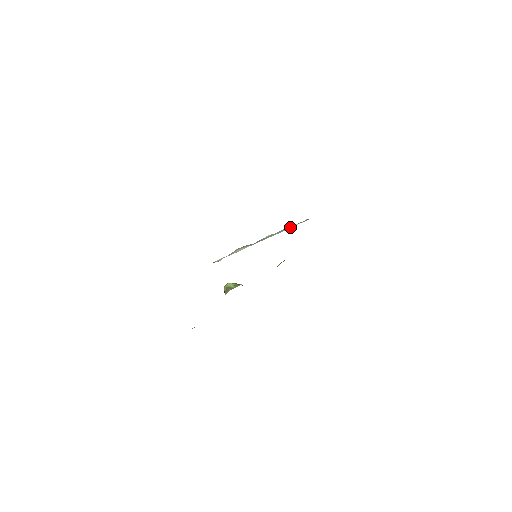
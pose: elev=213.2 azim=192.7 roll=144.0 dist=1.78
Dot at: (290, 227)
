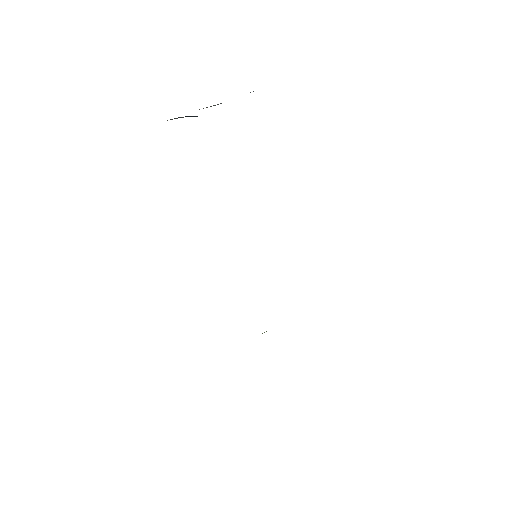
Dot at: occluded
